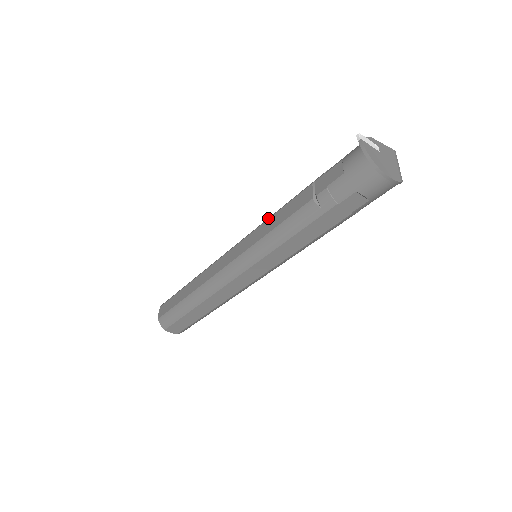
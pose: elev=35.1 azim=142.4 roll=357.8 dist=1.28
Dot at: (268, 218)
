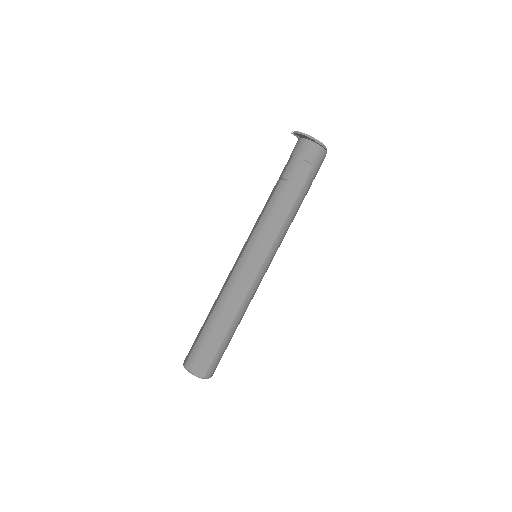
Dot at: (257, 220)
